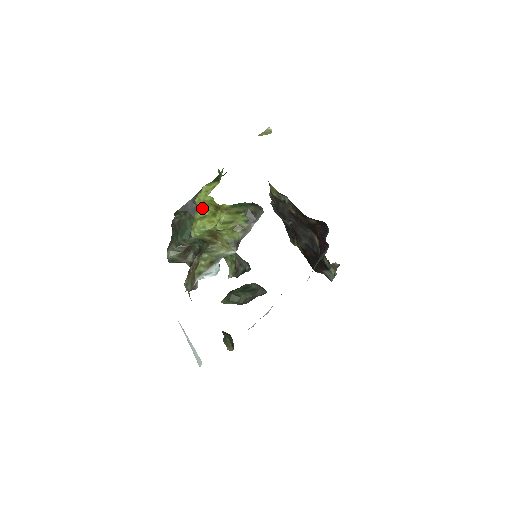
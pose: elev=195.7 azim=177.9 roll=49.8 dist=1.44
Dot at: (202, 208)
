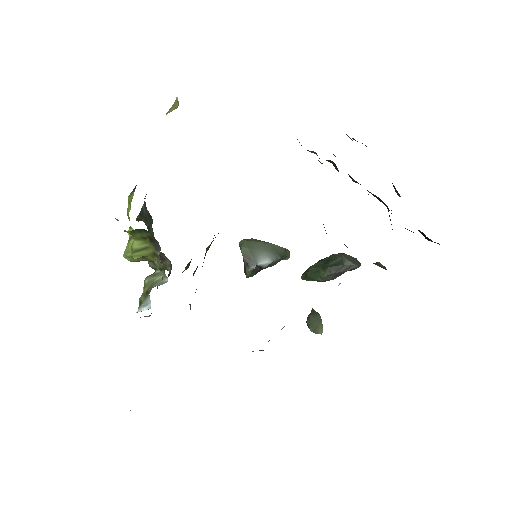
Dot at: occluded
